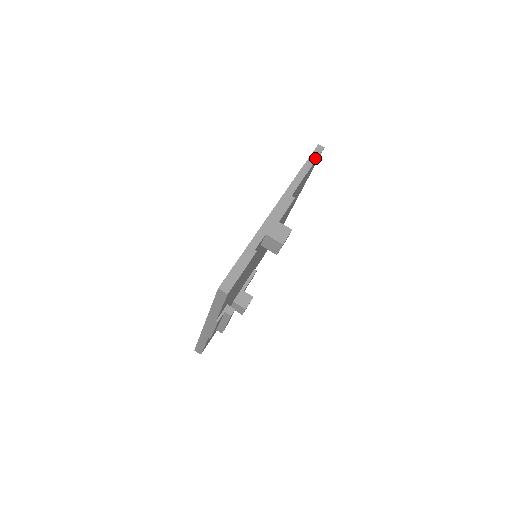
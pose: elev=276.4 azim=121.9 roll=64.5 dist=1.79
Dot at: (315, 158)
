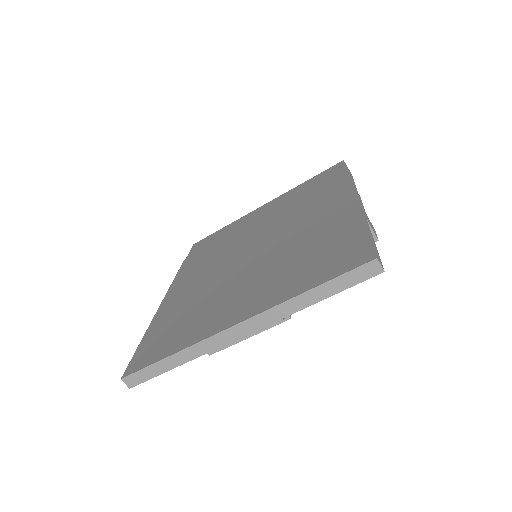
Dot at: occluded
